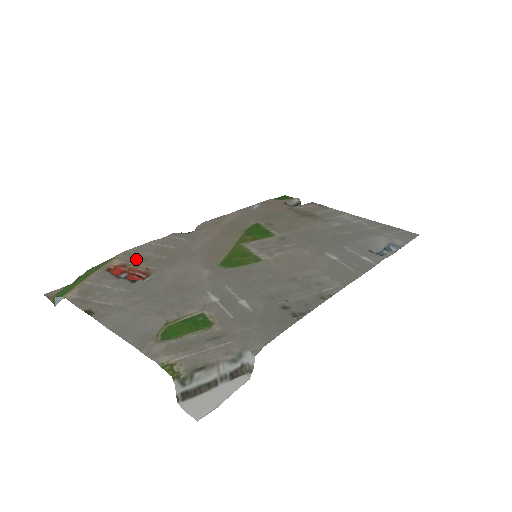
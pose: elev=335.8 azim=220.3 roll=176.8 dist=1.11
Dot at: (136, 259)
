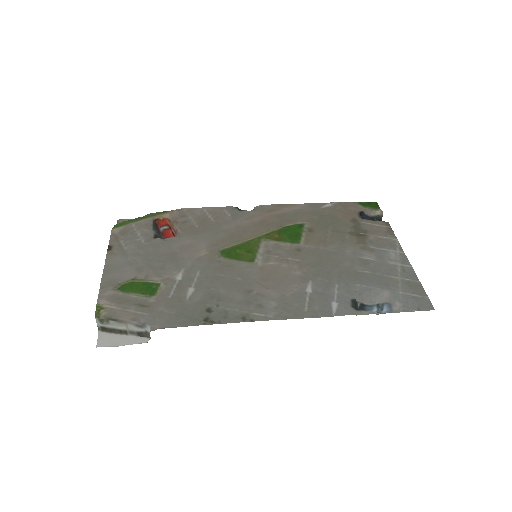
Dot at: (179, 219)
